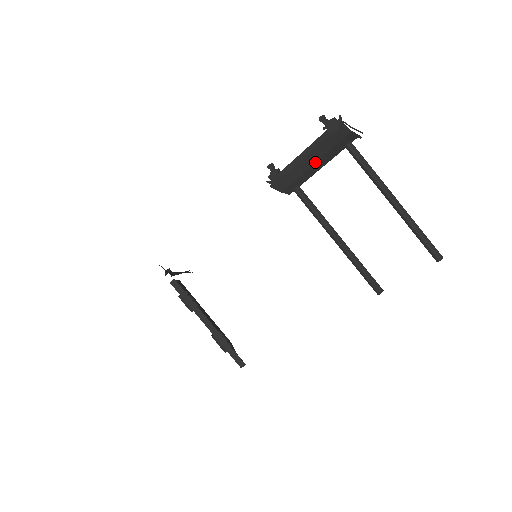
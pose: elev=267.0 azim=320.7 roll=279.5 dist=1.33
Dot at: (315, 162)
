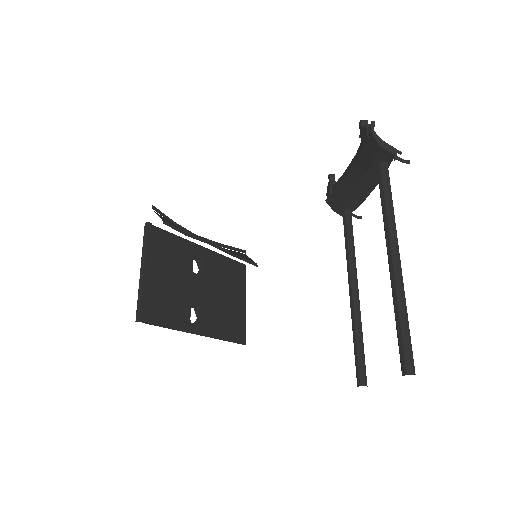
Dot at: (358, 182)
